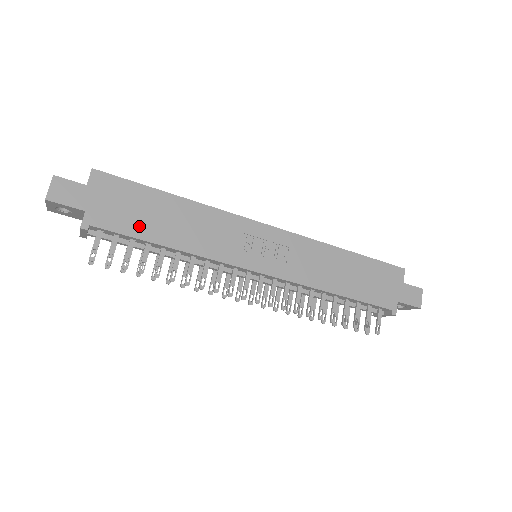
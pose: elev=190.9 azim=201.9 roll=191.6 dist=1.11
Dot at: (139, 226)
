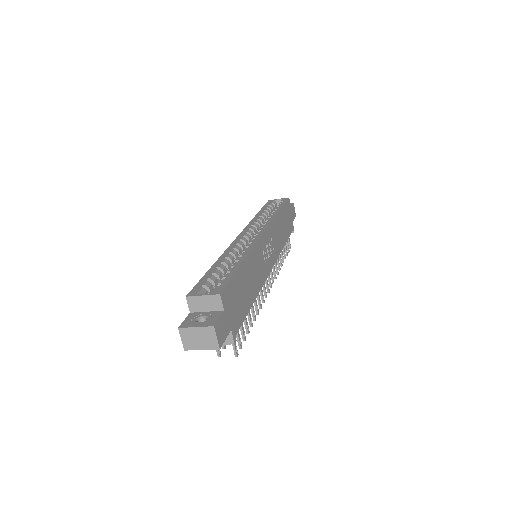
Dot at: (244, 306)
